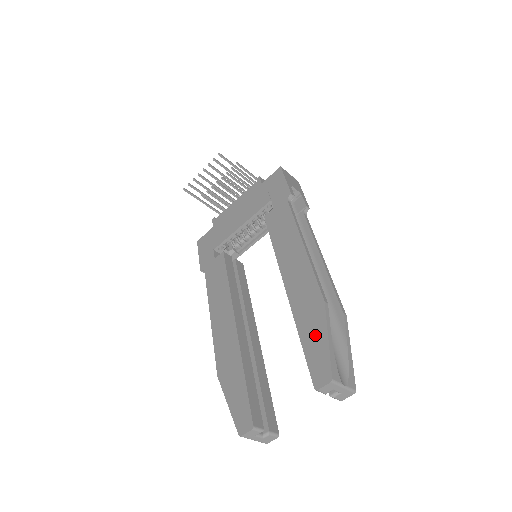
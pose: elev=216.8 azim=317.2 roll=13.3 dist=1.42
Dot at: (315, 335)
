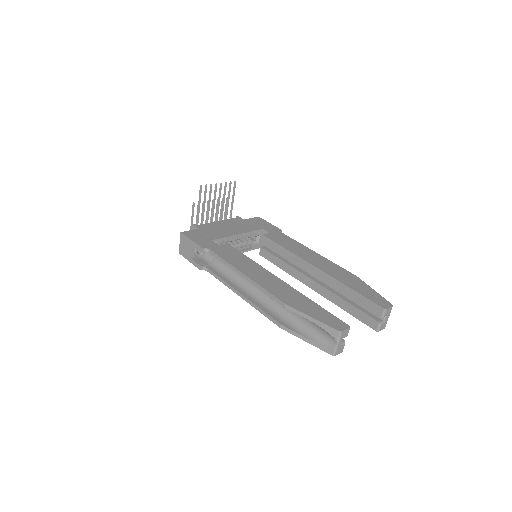
Dot at: (363, 288)
